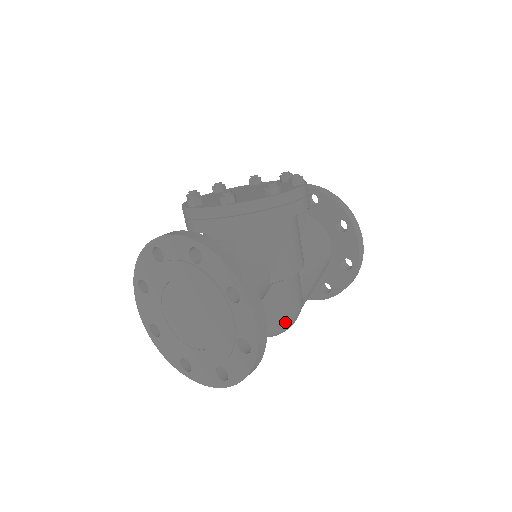
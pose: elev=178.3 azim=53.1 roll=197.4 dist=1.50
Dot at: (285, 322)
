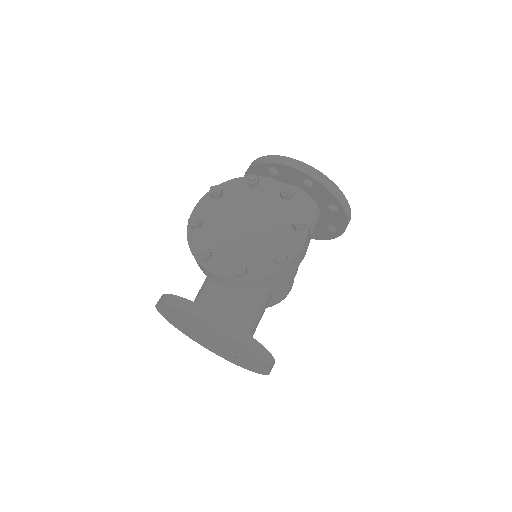
Dot at: occluded
